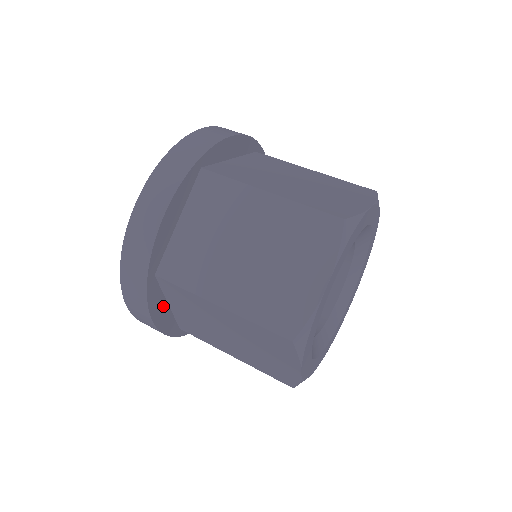
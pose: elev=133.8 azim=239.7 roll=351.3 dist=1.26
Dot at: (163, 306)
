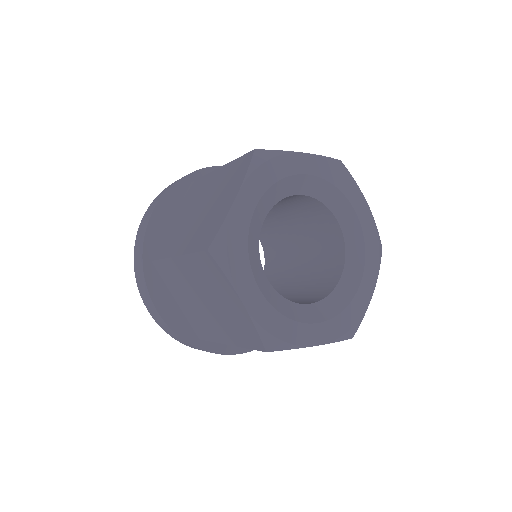
Dot at: (170, 213)
